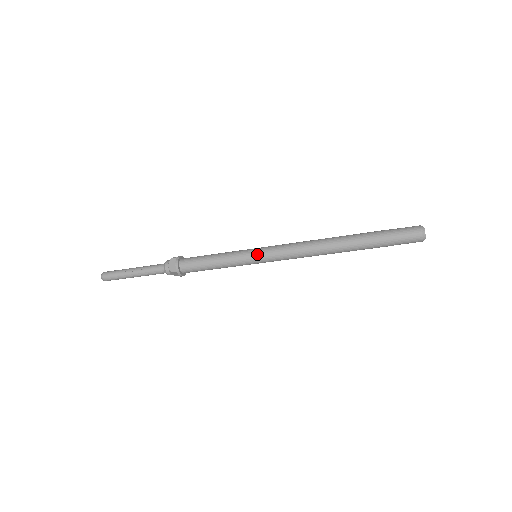
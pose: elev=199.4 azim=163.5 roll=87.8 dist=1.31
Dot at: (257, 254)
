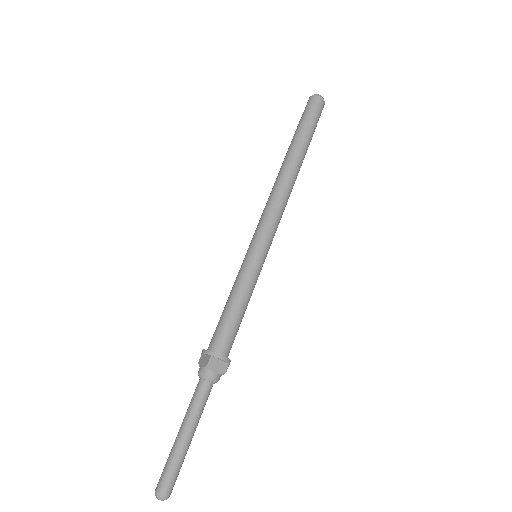
Dot at: (250, 247)
